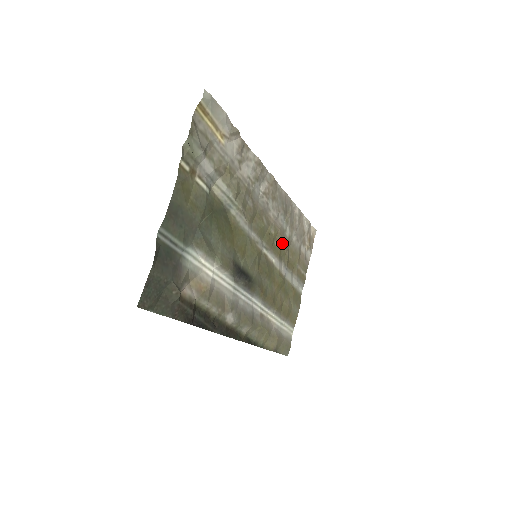
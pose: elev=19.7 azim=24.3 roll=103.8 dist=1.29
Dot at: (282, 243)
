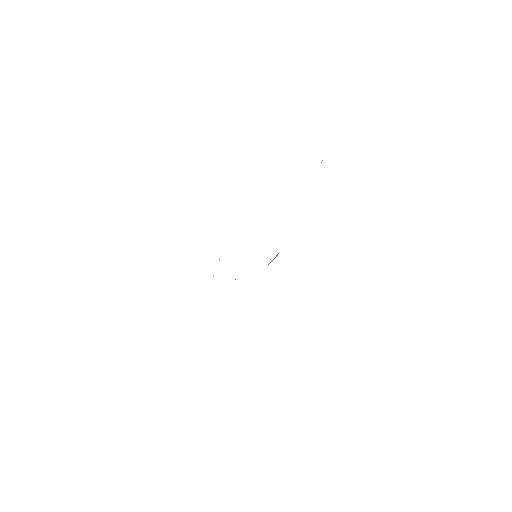
Dot at: occluded
